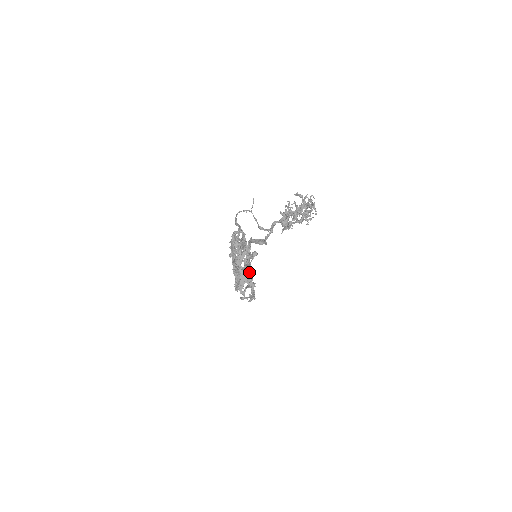
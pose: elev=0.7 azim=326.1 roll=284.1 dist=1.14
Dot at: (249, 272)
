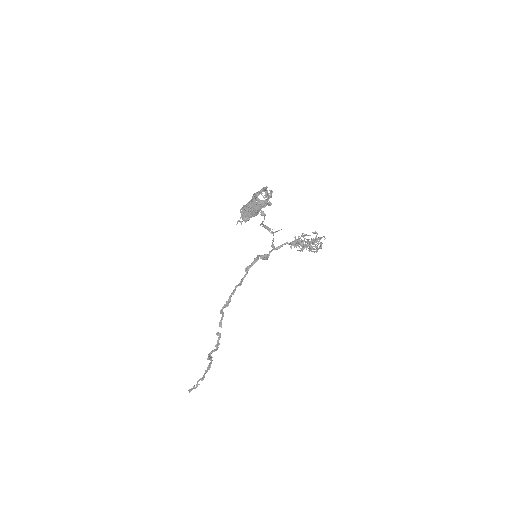
Dot at: (259, 205)
